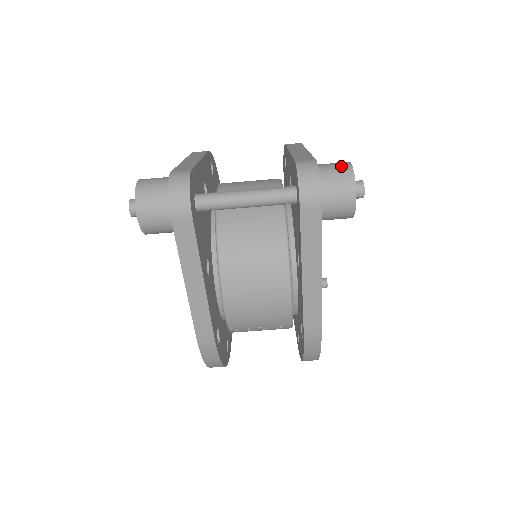
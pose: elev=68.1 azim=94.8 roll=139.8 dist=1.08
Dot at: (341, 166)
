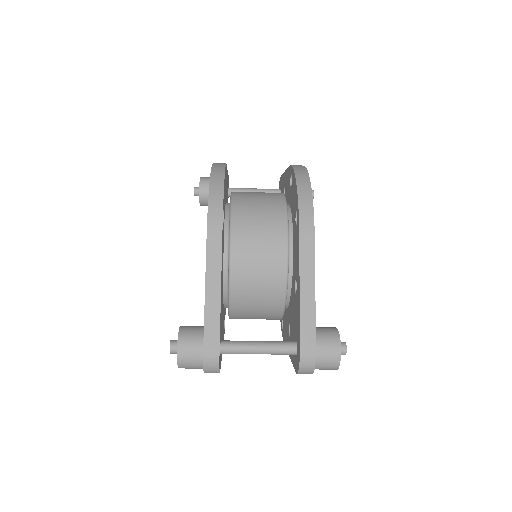
Dot at: (333, 357)
